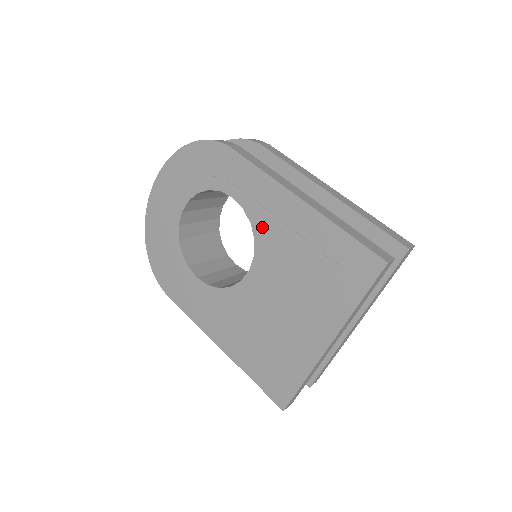
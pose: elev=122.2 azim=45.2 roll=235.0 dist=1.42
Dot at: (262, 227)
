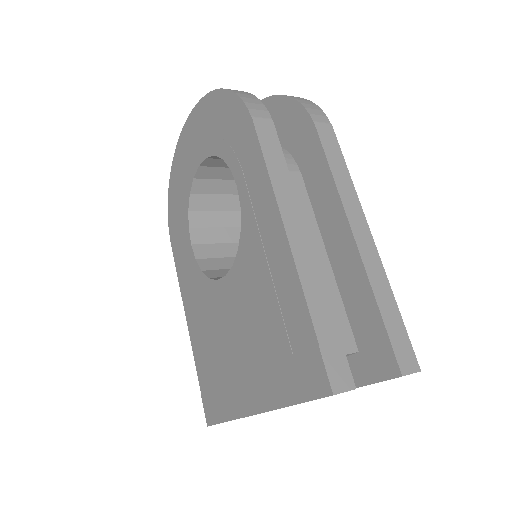
Dot at: (248, 241)
